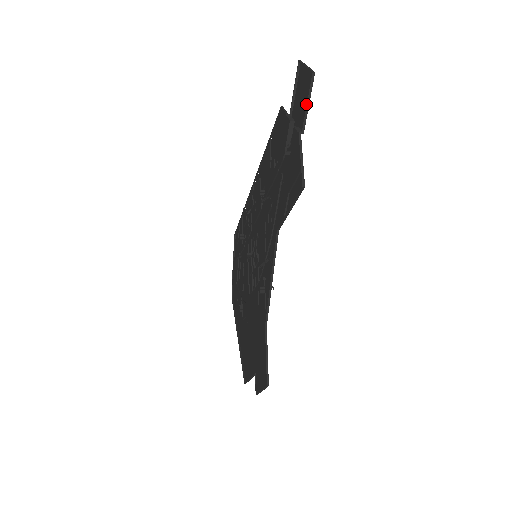
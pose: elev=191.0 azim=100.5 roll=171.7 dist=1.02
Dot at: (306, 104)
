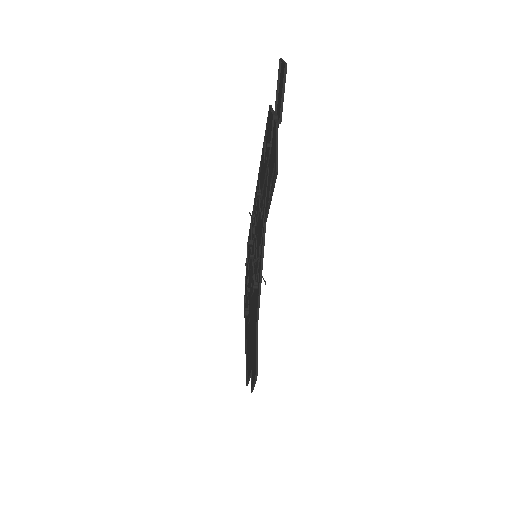
Dot at: occluded
